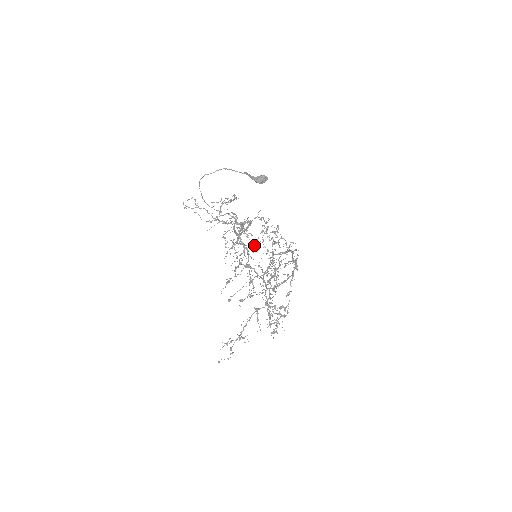
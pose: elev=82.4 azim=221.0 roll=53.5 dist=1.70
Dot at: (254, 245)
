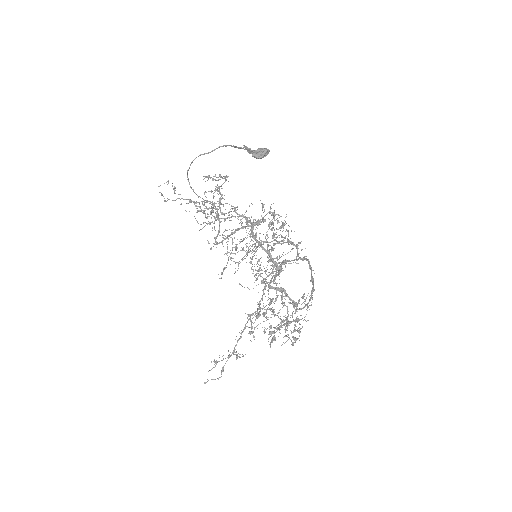
Dot at: occluded
